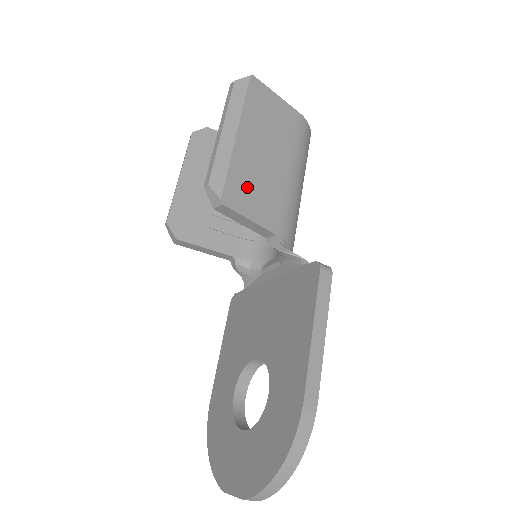
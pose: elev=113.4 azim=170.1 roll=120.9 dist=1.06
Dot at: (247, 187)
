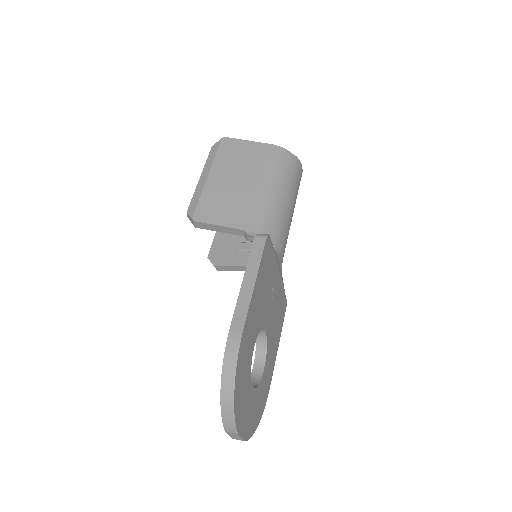
Dot at: (216, 205)
